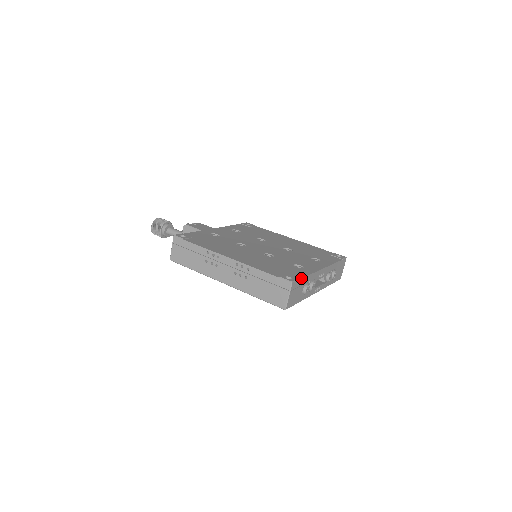
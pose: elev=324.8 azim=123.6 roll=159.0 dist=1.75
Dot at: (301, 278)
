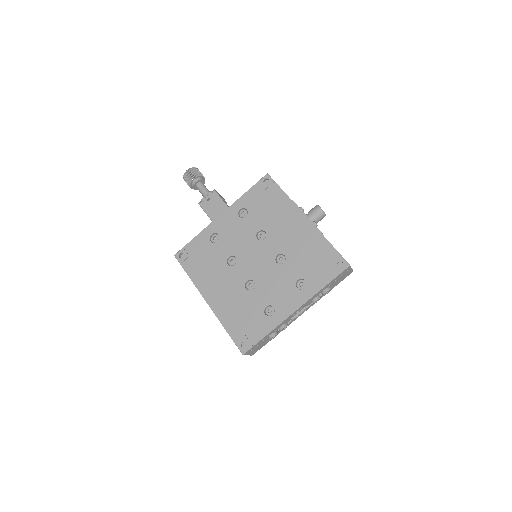
Dot at: (257, 343)
